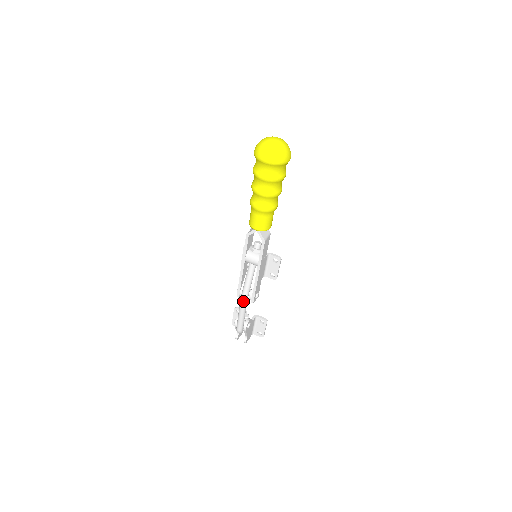
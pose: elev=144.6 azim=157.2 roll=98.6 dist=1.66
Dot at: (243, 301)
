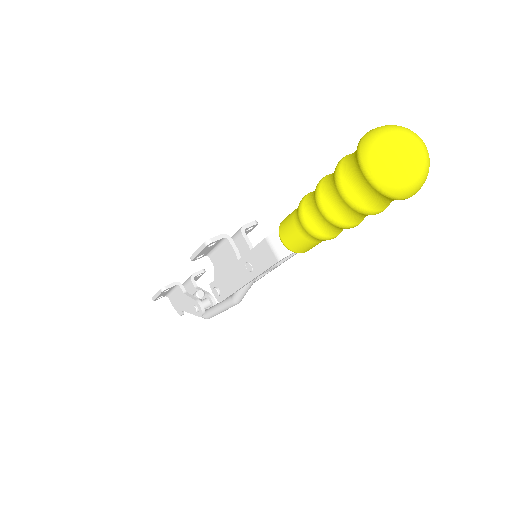
Dot at: occluded
